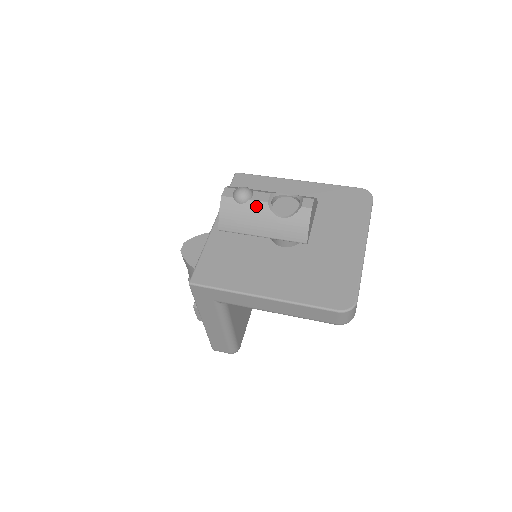
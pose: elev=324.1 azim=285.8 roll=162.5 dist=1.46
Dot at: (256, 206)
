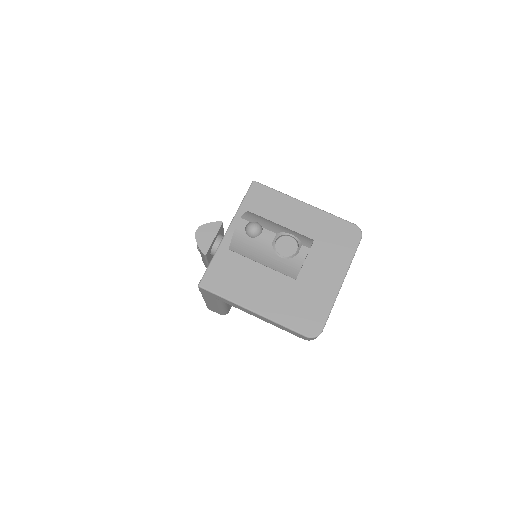
Dot at: (262, 243)
